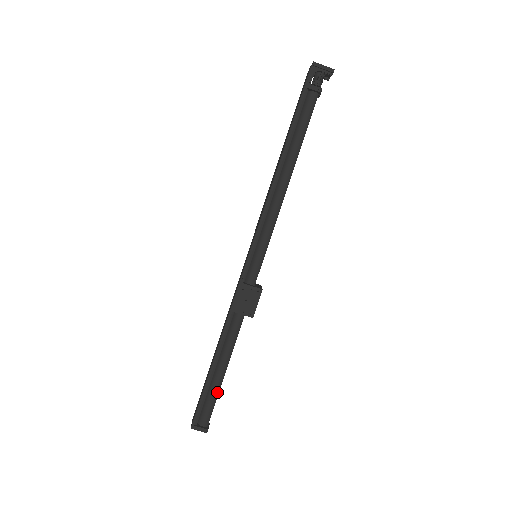
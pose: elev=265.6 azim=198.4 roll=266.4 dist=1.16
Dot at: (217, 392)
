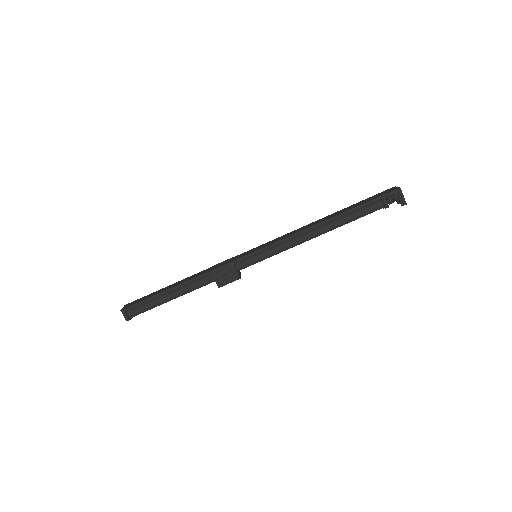
Dot at: (156, 306)
